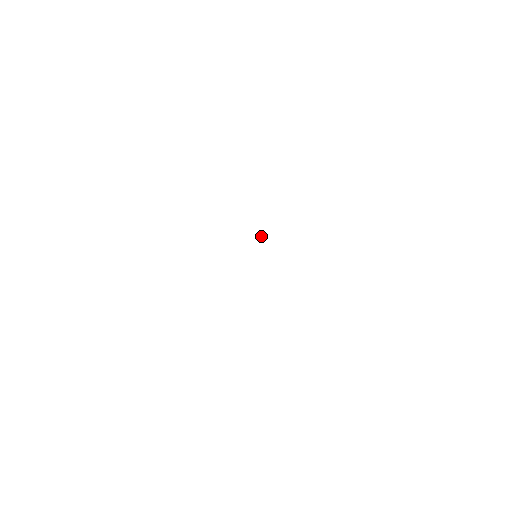
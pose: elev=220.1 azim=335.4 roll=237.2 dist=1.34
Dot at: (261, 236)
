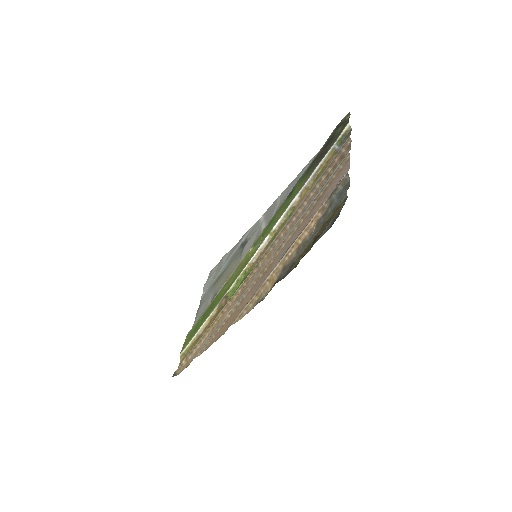
Dot at: (260, 238)
